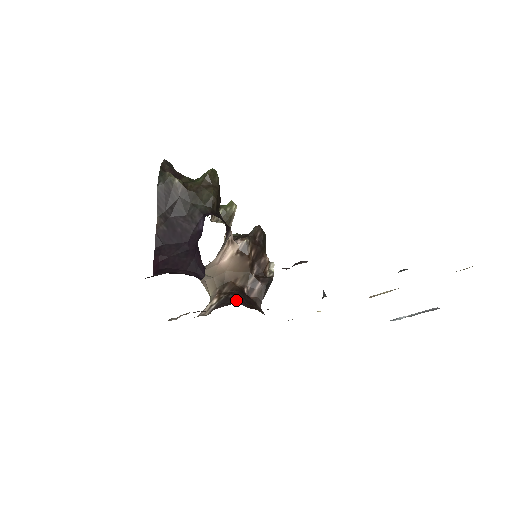
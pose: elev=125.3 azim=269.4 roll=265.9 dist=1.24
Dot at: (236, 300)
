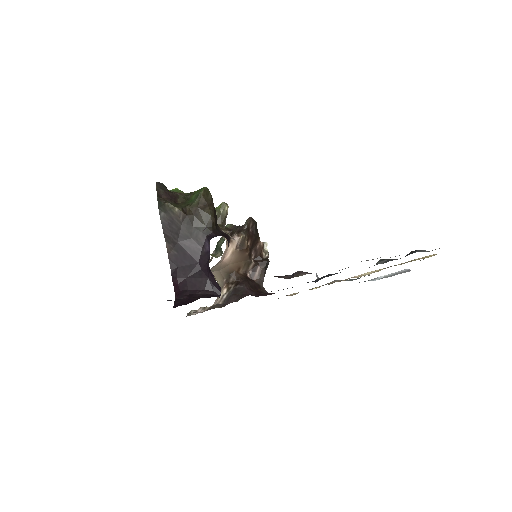
Dot at: (244, 290)
